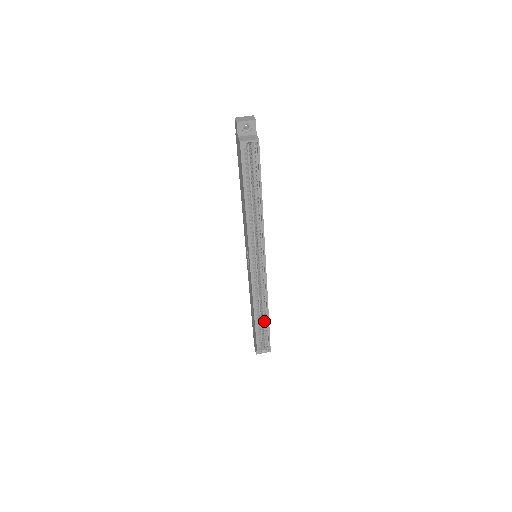
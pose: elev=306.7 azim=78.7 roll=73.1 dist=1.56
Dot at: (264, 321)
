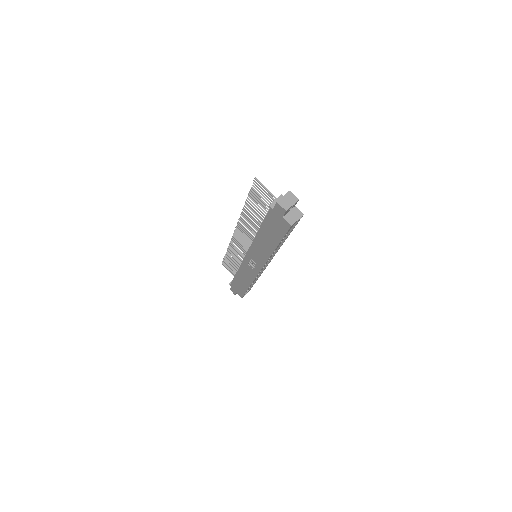
Dot at: occluded
